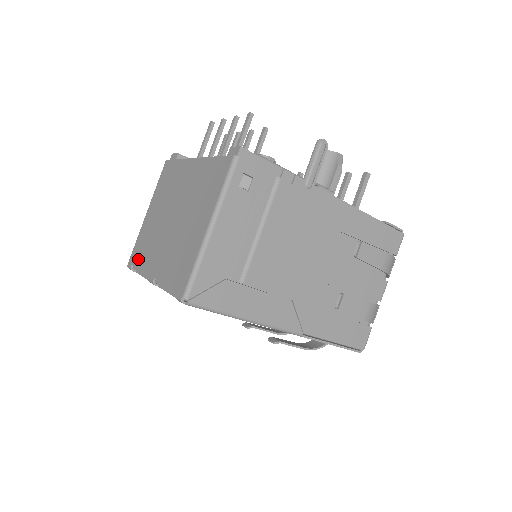
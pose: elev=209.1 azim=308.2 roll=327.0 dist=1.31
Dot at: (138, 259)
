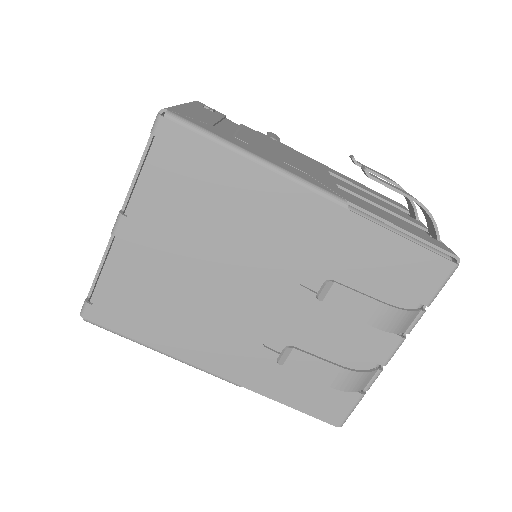
Dot at: occluded
